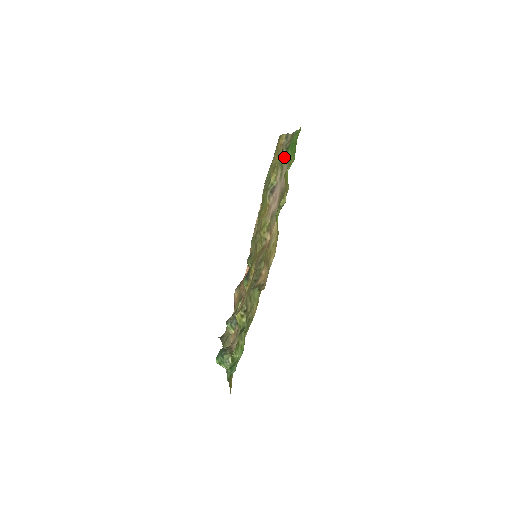
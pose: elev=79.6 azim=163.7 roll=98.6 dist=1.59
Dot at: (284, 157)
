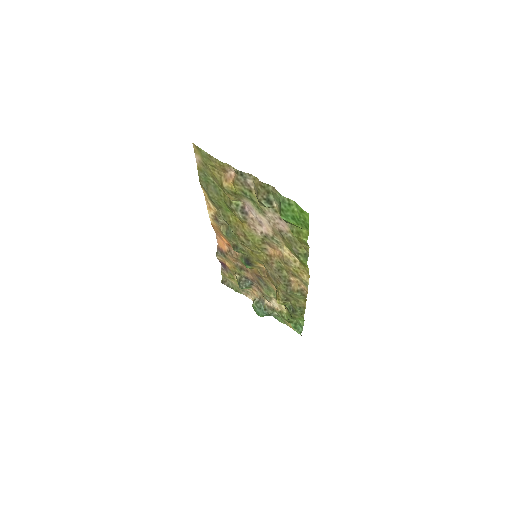
Dot at: occluded
